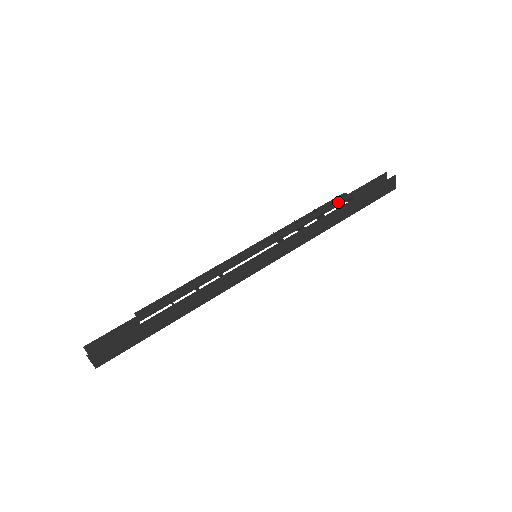
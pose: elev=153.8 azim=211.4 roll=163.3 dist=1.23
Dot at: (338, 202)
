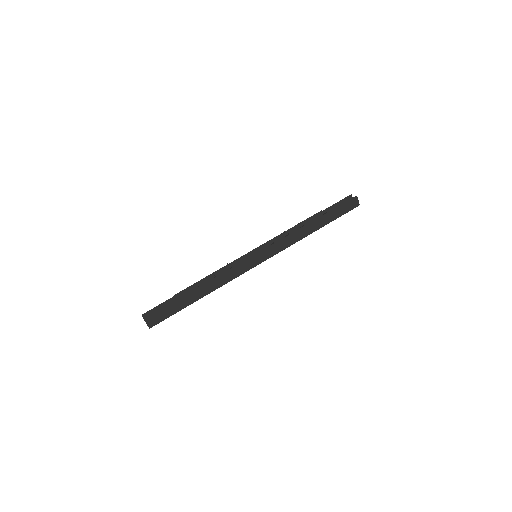
Dot at: (315, 217)
